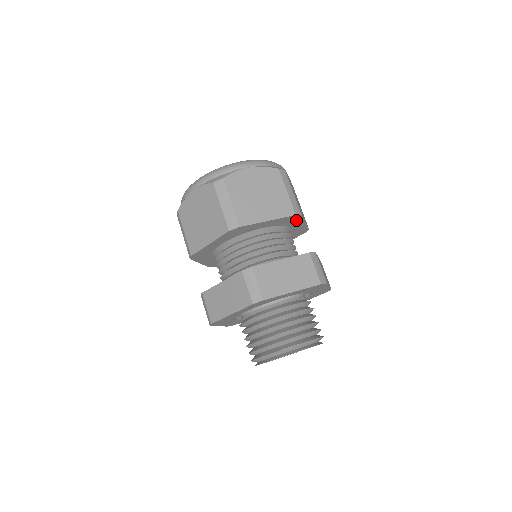
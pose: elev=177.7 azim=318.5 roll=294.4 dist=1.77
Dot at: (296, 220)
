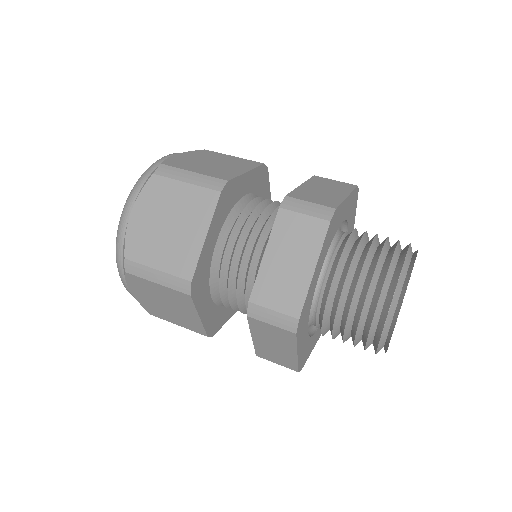
Dot at: (264, 183)
